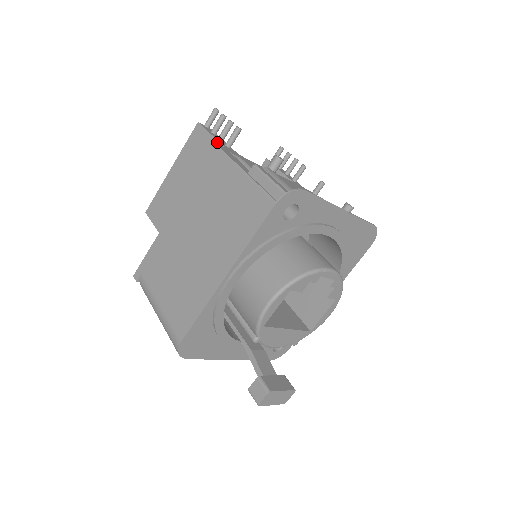
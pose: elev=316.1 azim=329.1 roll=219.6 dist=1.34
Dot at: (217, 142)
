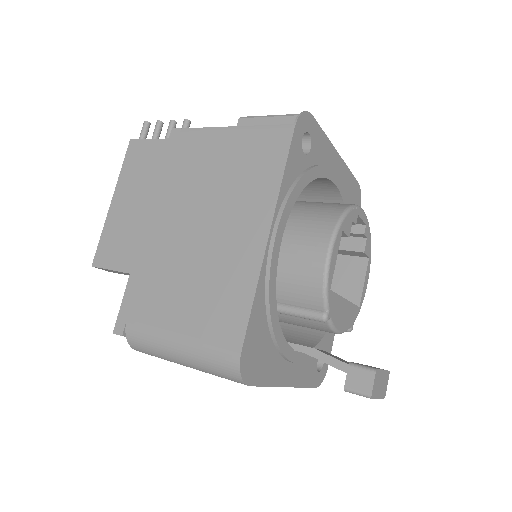
Dot at: occluded
